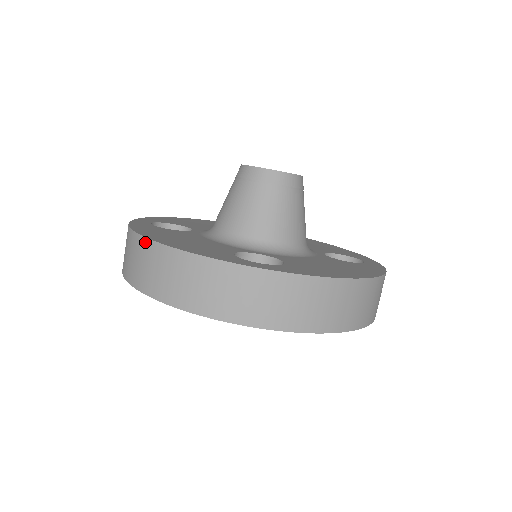
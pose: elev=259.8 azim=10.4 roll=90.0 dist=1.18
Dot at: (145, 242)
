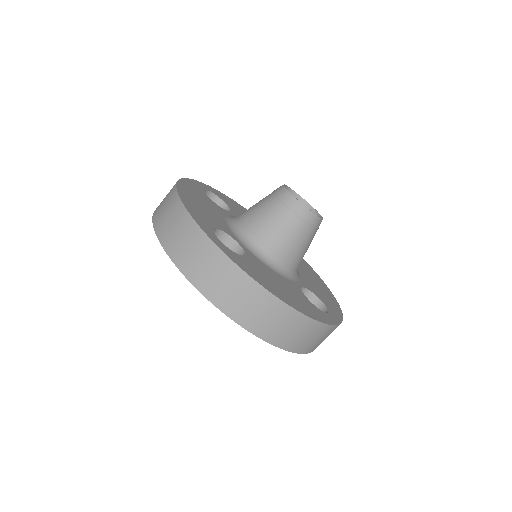
Dot at: (174, 187)
